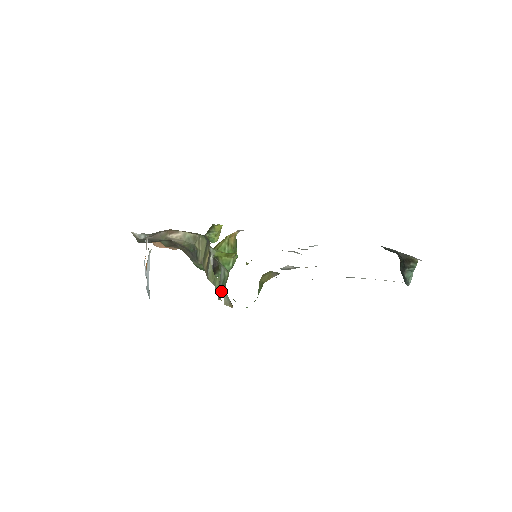
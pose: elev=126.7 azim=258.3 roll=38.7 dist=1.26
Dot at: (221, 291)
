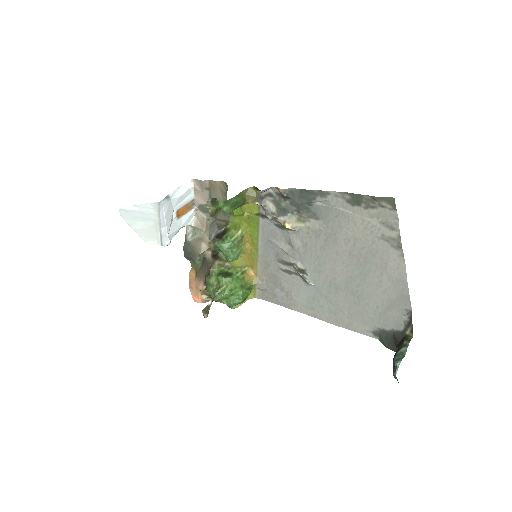
Dot at: occluded
